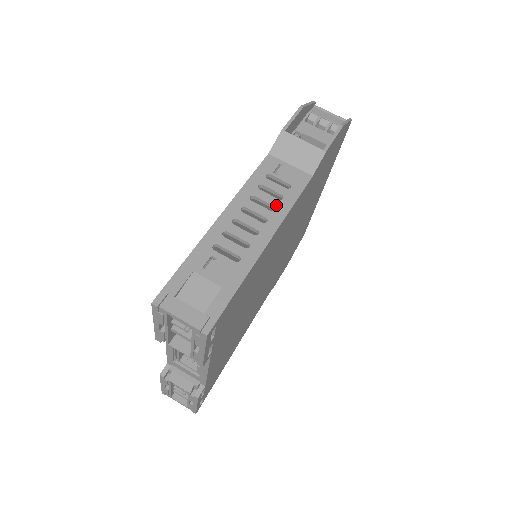
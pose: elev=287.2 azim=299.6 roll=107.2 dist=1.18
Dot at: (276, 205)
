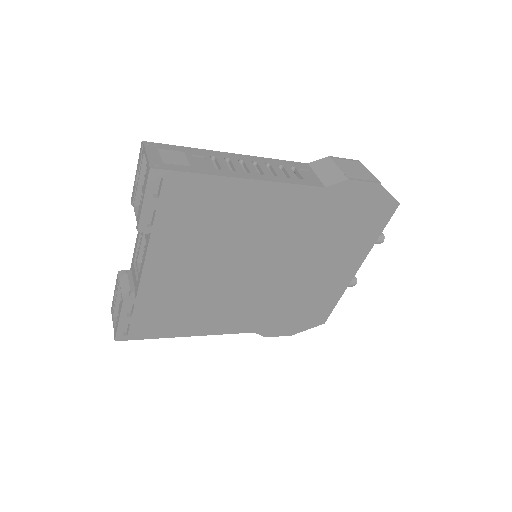
Dot at: (279, 176)
